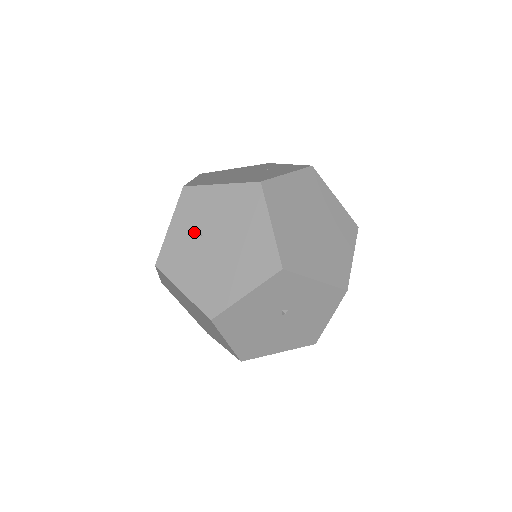
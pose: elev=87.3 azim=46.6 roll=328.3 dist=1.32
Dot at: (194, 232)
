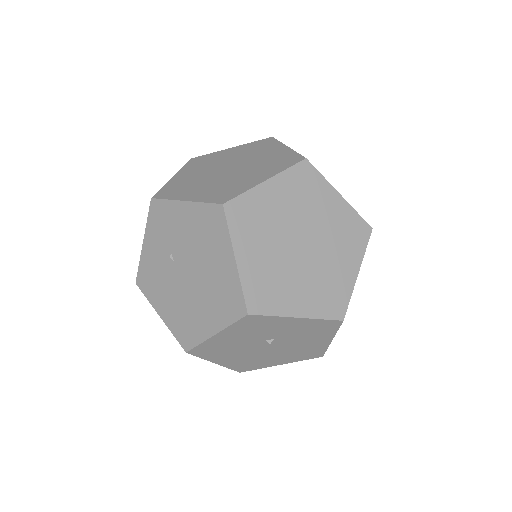
Dot at: (165, 254)
